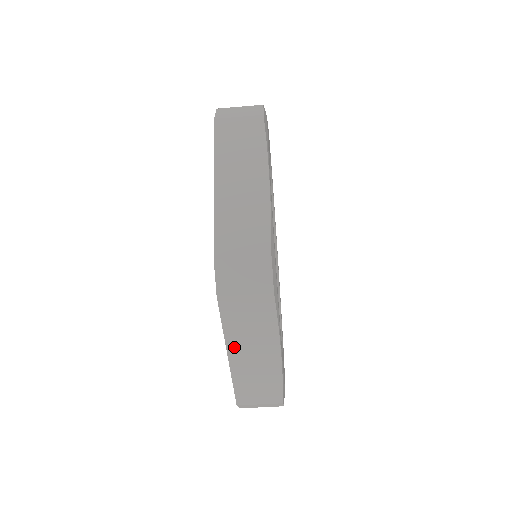
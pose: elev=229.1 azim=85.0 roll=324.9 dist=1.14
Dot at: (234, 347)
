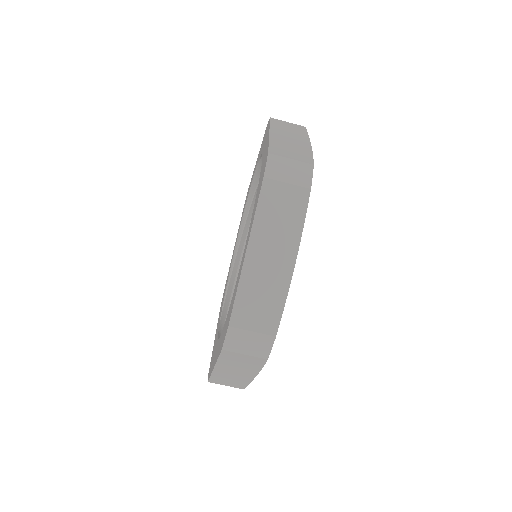
Dot at: (256, 241)
